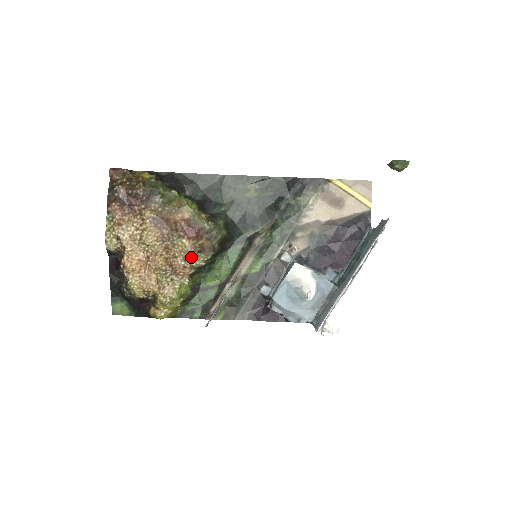
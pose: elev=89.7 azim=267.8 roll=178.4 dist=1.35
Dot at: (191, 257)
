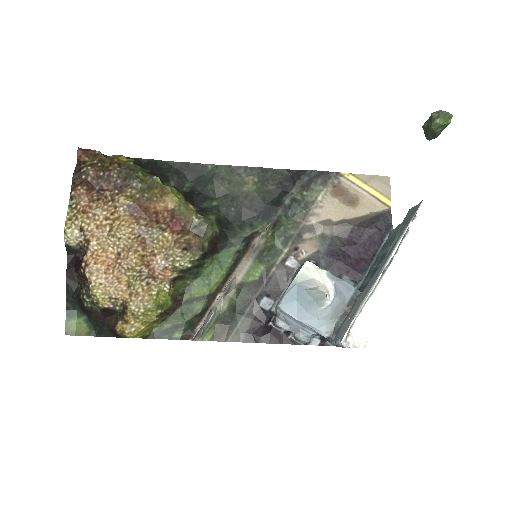
Dot at: (174, 255)
